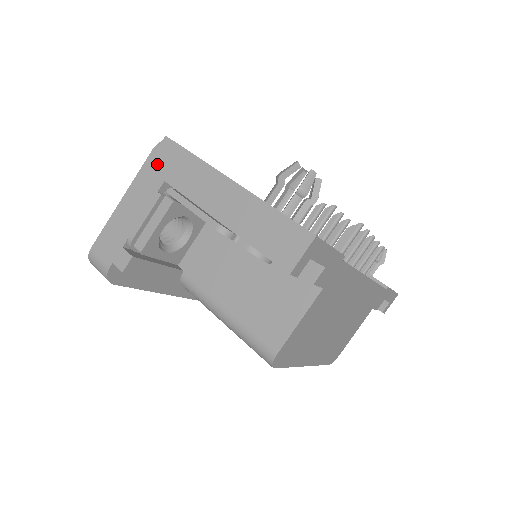
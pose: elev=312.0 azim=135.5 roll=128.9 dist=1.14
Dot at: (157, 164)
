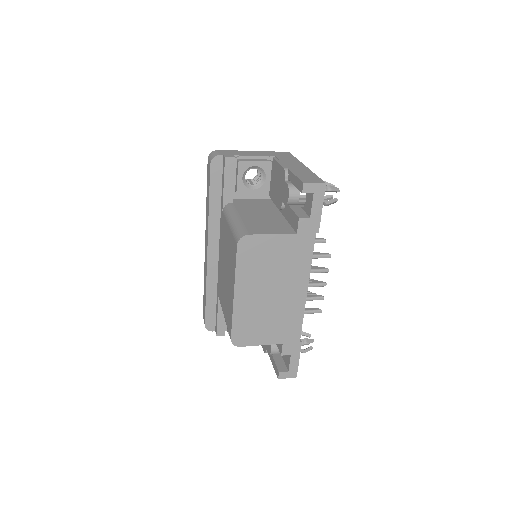
Dot at: (277, 153)
